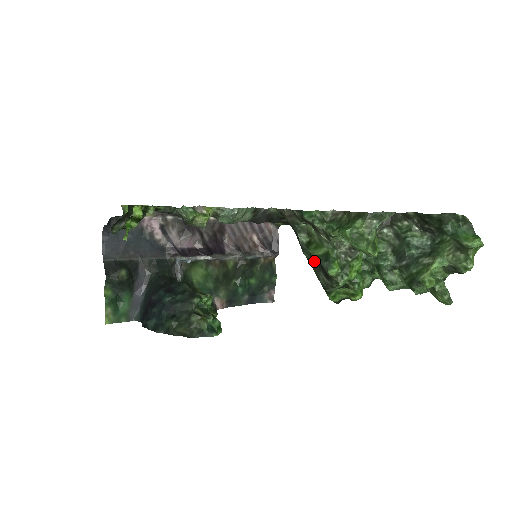
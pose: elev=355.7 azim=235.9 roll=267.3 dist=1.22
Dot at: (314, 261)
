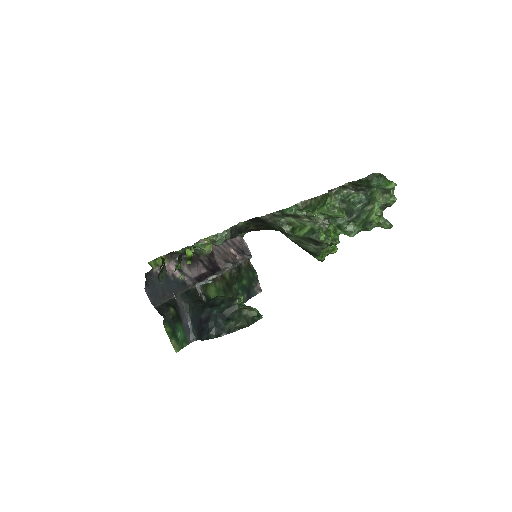
Dot at: (302, 239)
